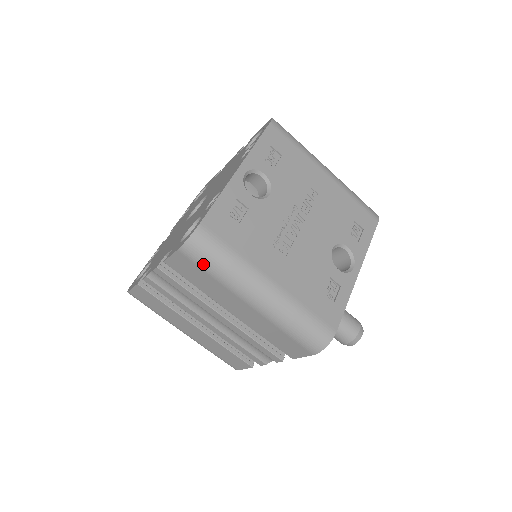
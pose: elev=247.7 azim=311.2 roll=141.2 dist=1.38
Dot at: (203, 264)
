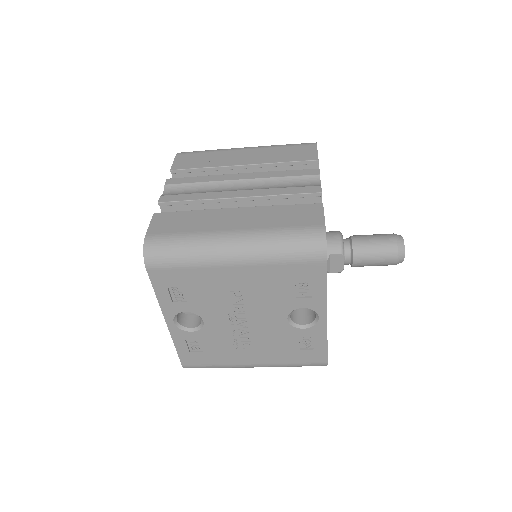
Dot at: occluded
